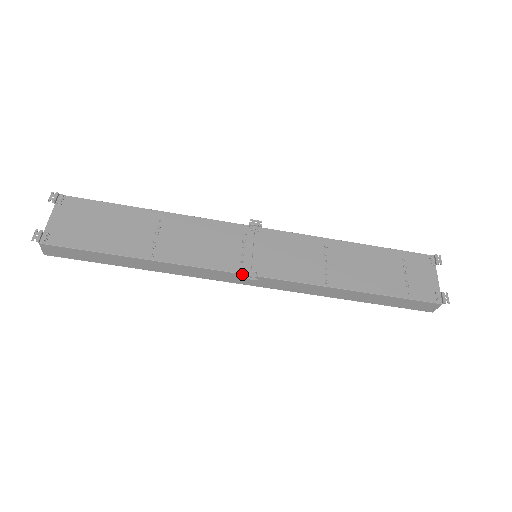
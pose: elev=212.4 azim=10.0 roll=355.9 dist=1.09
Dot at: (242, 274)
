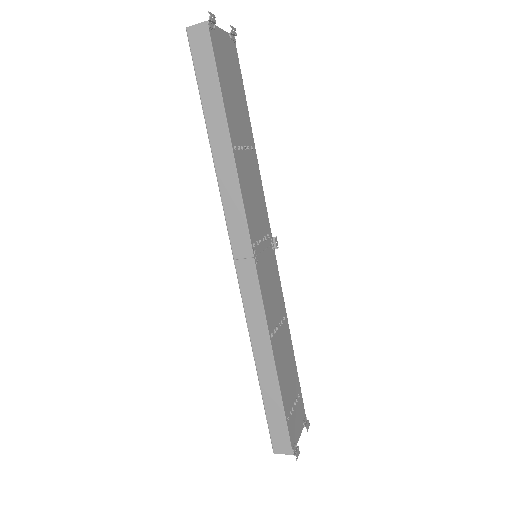
Dot at: (252, 248)
